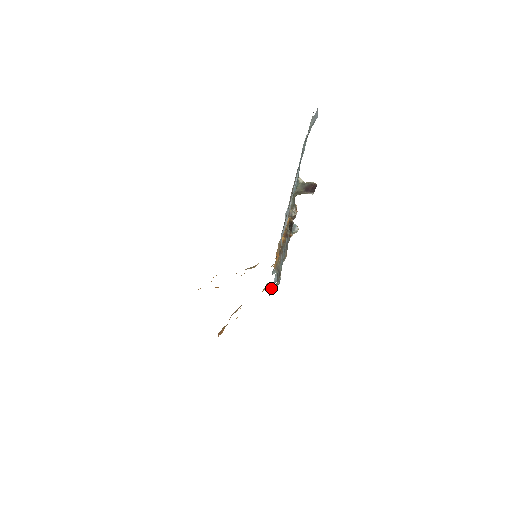
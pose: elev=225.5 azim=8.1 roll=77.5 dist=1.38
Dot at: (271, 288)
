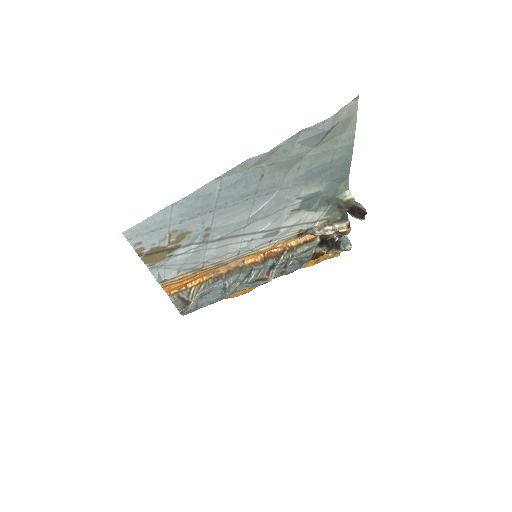
Dot at: (203, 306)
